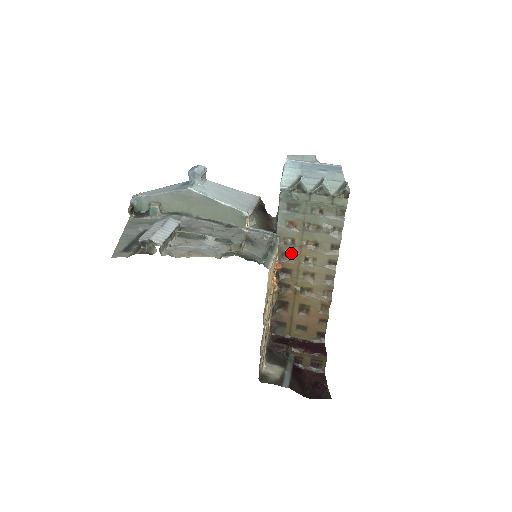
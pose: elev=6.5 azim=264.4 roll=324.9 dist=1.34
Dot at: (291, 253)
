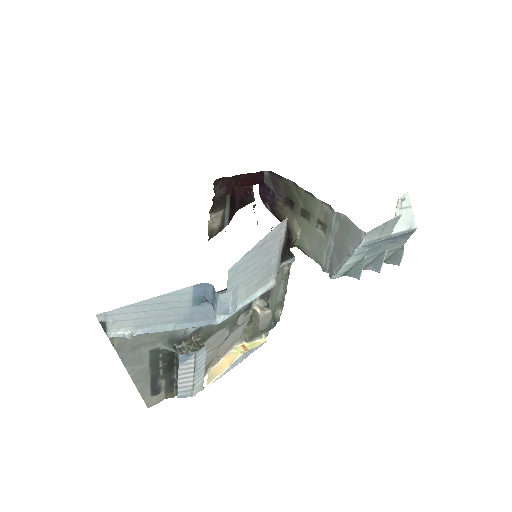
Dot at: occluded
